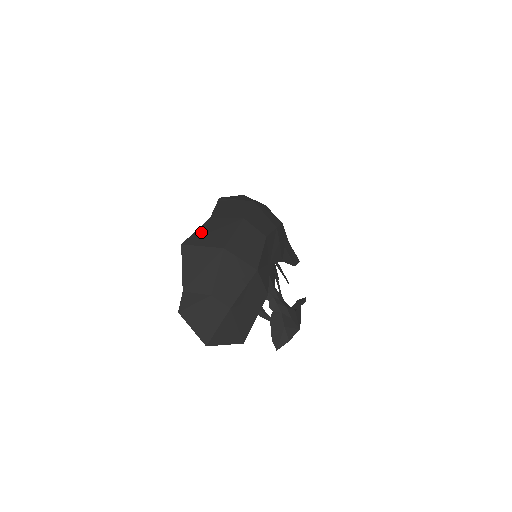
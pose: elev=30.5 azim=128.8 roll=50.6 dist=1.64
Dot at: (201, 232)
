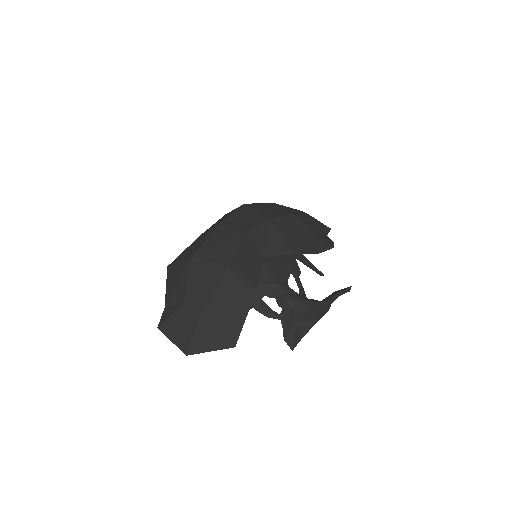
Dot at: (186, 250)
